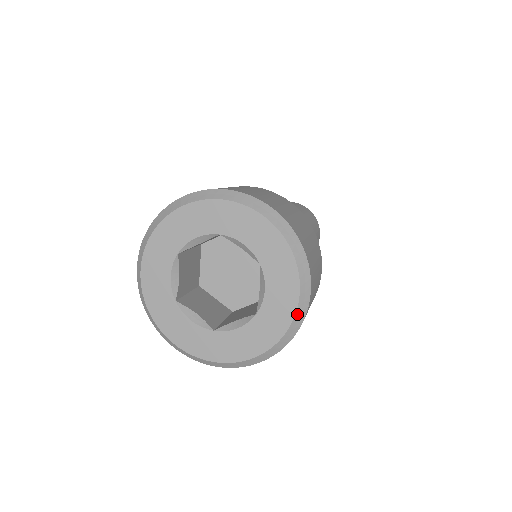
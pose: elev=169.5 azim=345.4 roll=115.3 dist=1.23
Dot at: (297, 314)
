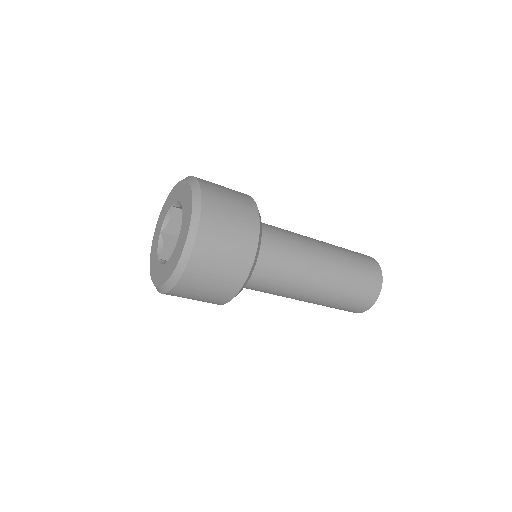
Dot at: (174, 274)
